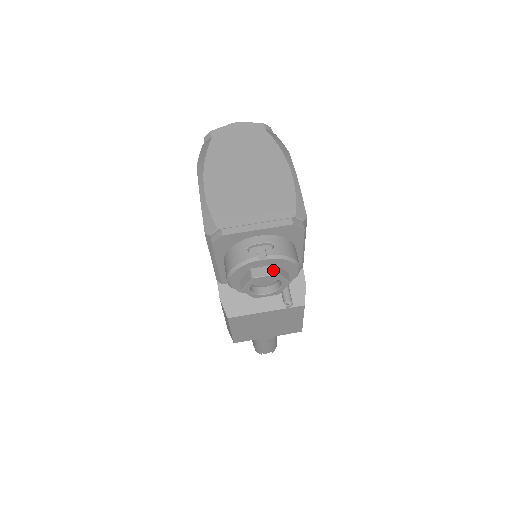
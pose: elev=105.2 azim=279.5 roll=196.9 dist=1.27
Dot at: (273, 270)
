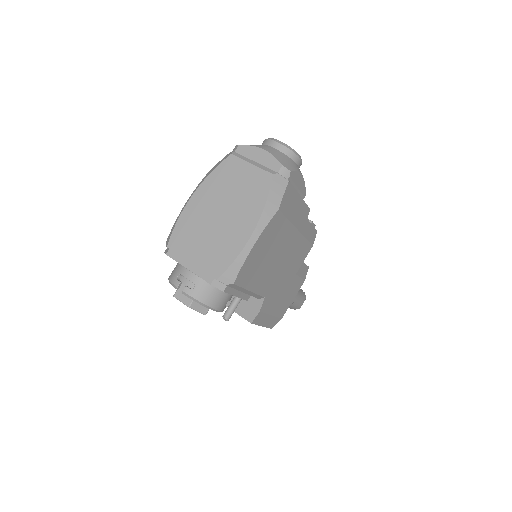
Dot at: (188, 302)
